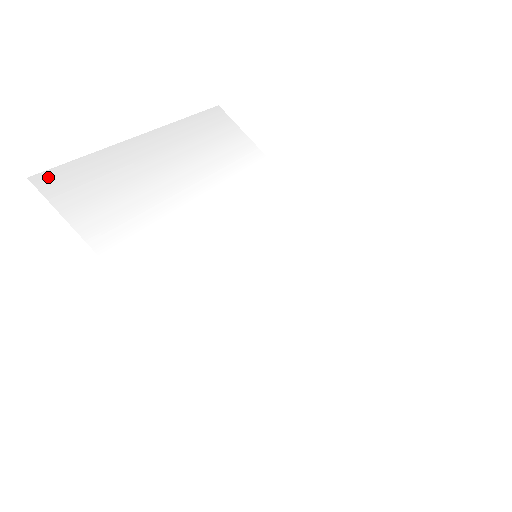
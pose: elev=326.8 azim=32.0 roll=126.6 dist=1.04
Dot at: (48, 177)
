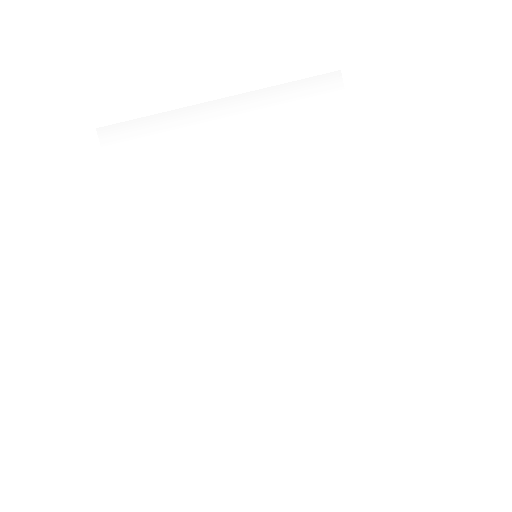
Dot at: (111, 131)
